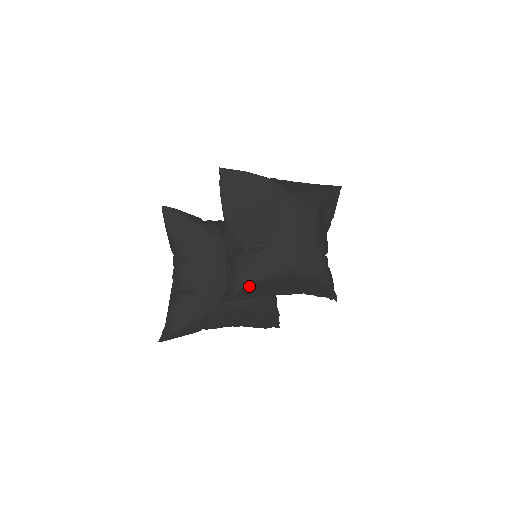
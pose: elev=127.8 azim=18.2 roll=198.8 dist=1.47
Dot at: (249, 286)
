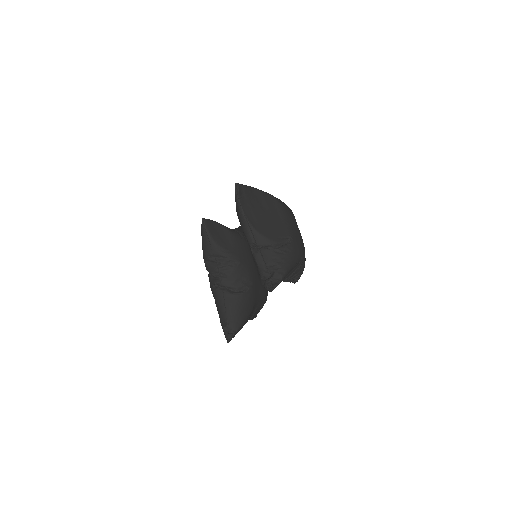
Dot at: (287, 273)
